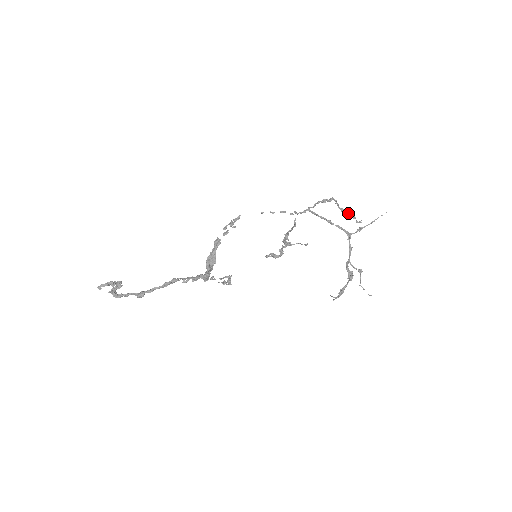
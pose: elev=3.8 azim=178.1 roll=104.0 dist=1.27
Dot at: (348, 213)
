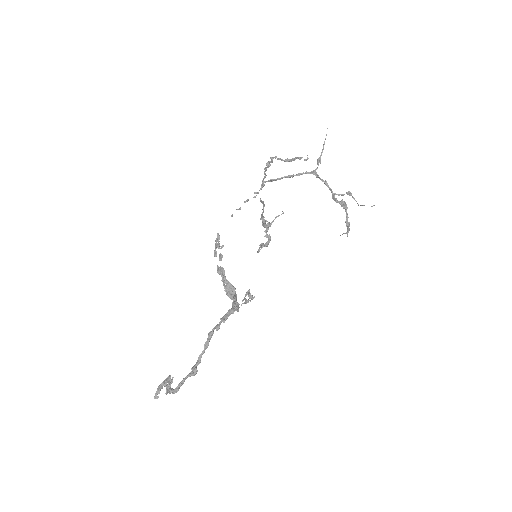
Dot at: (293, 159)
